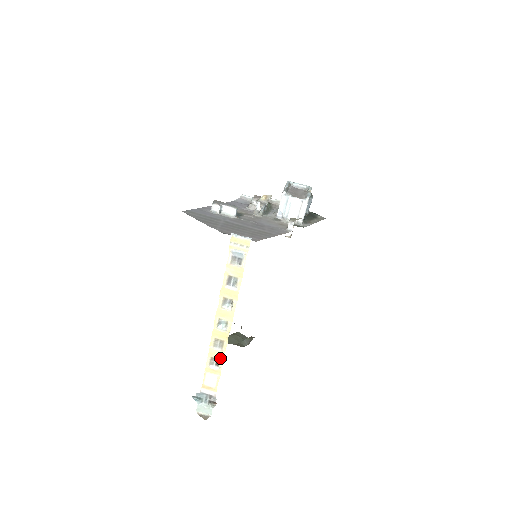
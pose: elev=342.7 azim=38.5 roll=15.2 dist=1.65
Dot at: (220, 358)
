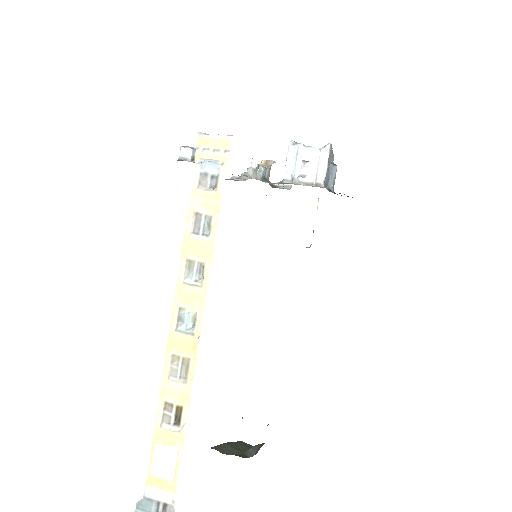
Dot at: (182, 402)
